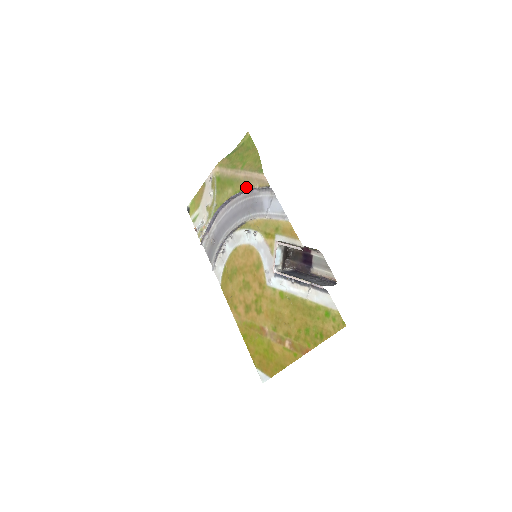
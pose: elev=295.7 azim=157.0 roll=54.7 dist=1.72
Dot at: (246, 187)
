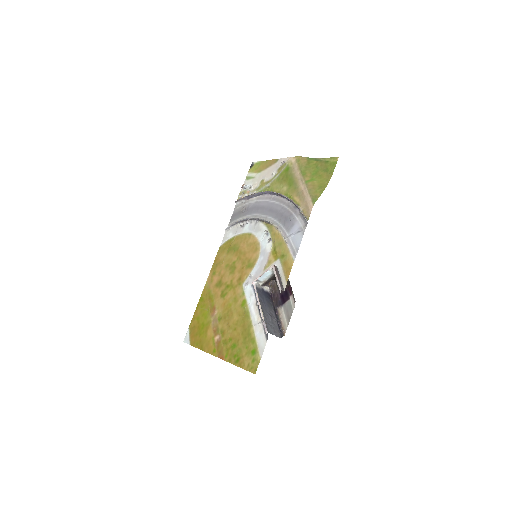
Dot at: (296, 200)
